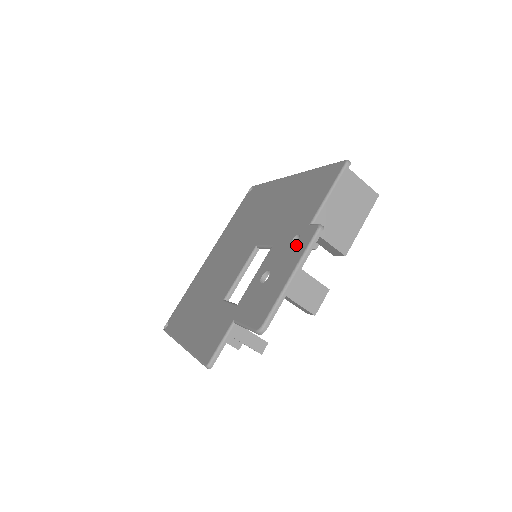
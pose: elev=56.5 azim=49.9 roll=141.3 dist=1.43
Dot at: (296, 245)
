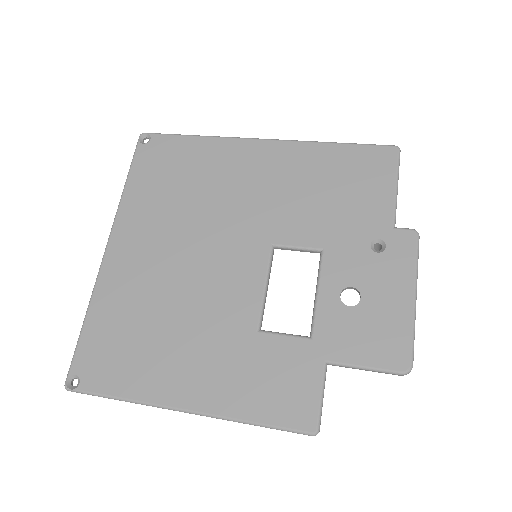
Dot at: (389, 255)
